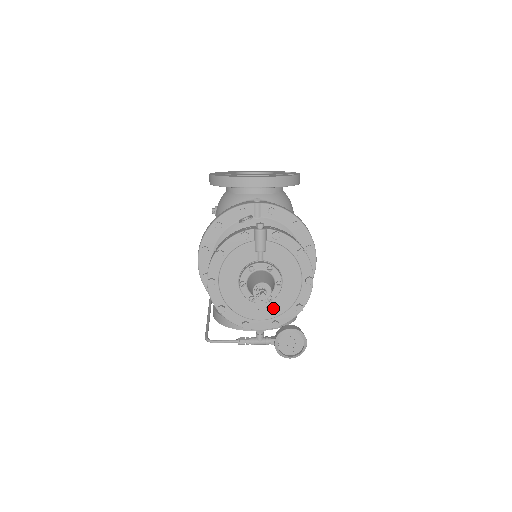
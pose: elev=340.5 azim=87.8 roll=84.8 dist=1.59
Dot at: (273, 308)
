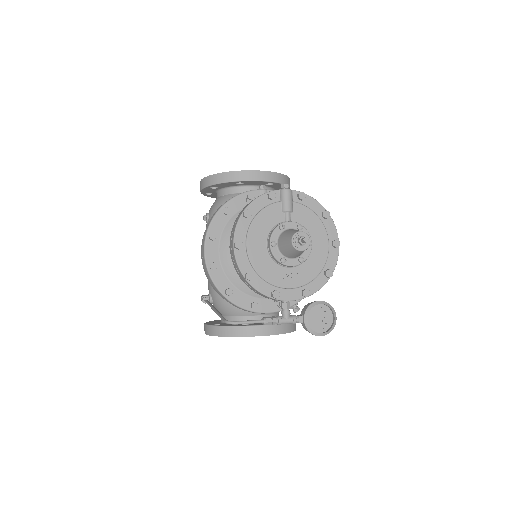
Dot at: (303, 274)
